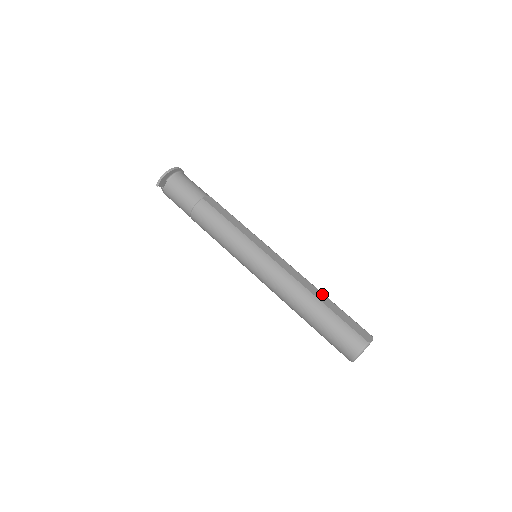
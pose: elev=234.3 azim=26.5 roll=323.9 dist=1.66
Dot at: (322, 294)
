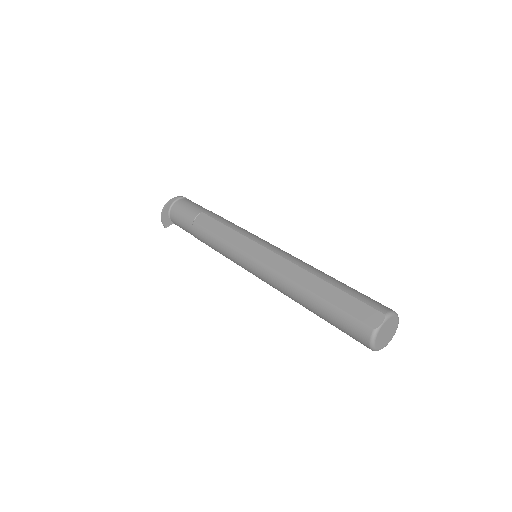
Dot at: (317, 279)
